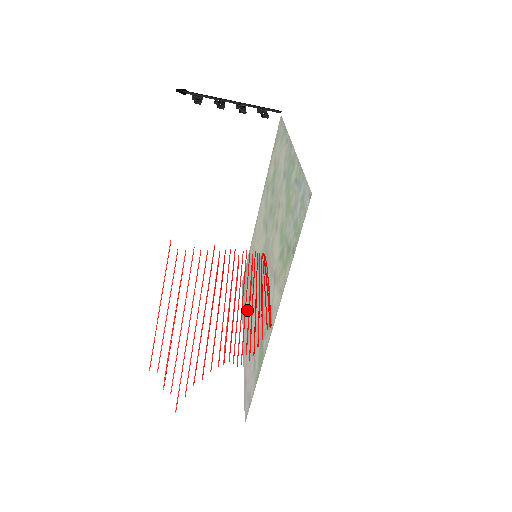
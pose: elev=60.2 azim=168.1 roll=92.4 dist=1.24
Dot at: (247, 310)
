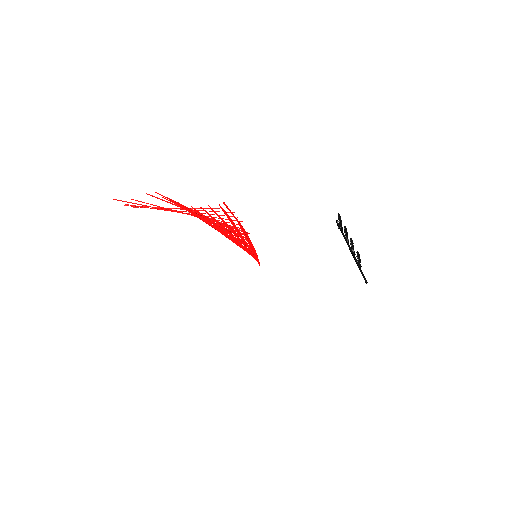
Dot at: occluded
